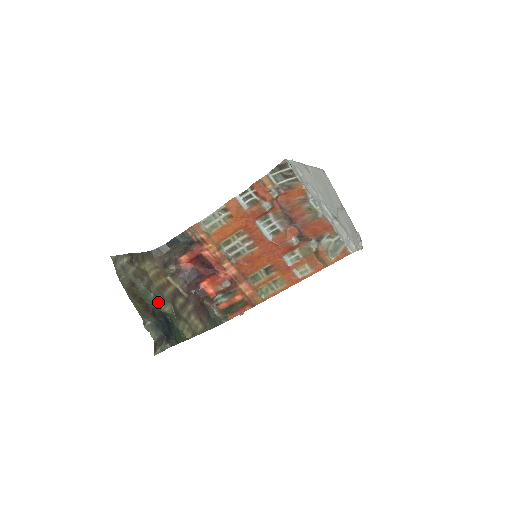
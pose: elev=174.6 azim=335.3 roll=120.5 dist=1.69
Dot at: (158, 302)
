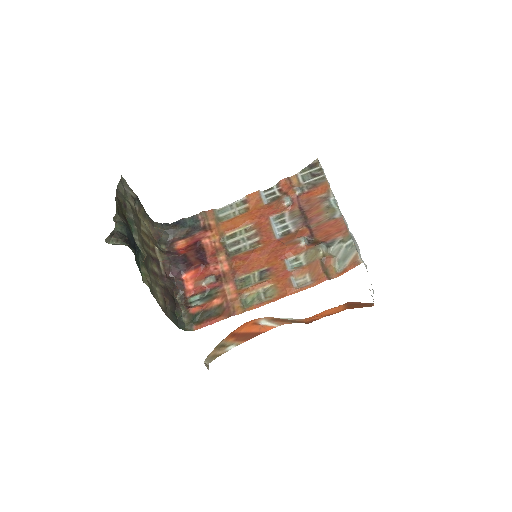
Dot at: (136, 238)
